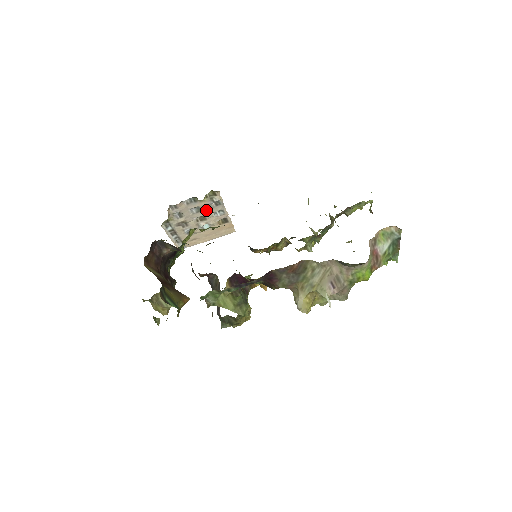
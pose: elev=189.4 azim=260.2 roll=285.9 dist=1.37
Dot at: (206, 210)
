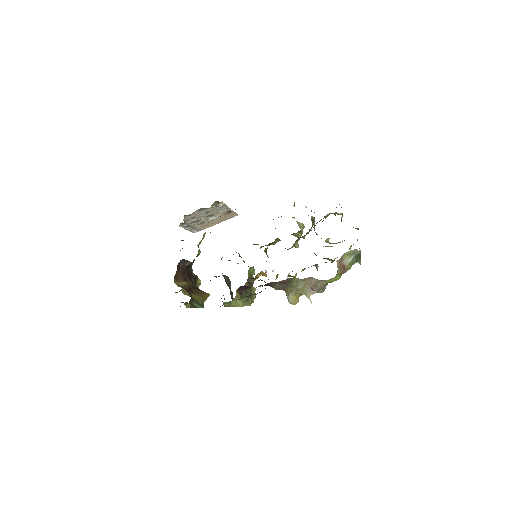
Dot at: (213, 211)
